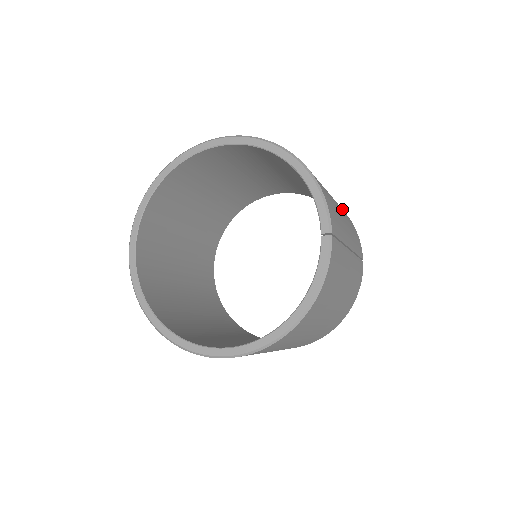
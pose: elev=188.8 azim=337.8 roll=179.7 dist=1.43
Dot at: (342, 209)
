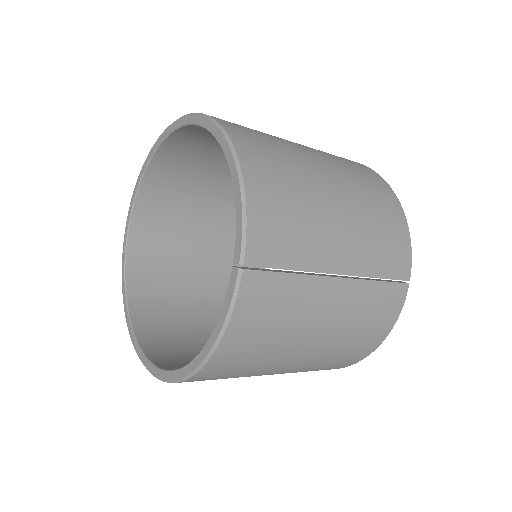
Dot at: (384, 206)
